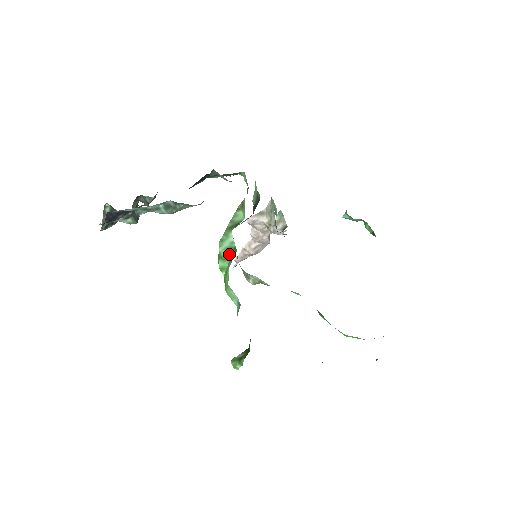
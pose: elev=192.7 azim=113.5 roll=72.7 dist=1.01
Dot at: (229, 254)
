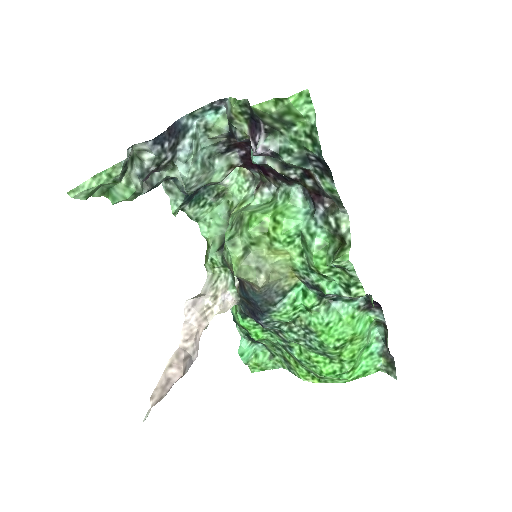
Dot at: (263, 206)
